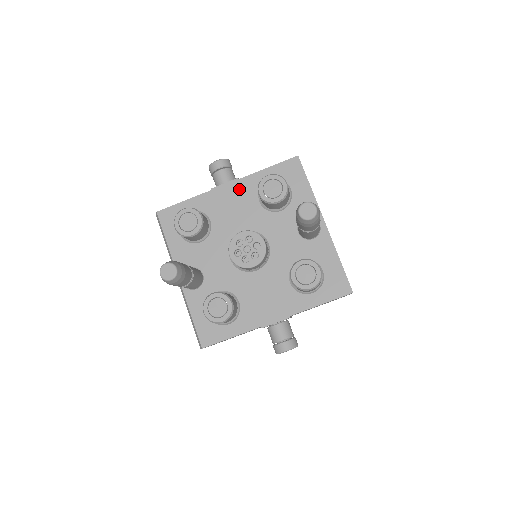
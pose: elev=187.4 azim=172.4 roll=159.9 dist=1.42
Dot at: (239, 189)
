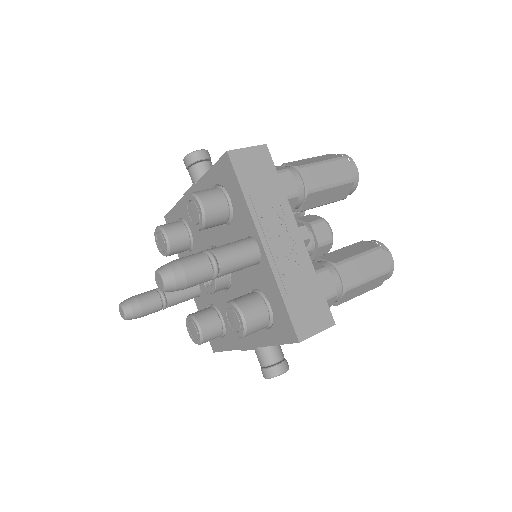
Dot at: occluded
